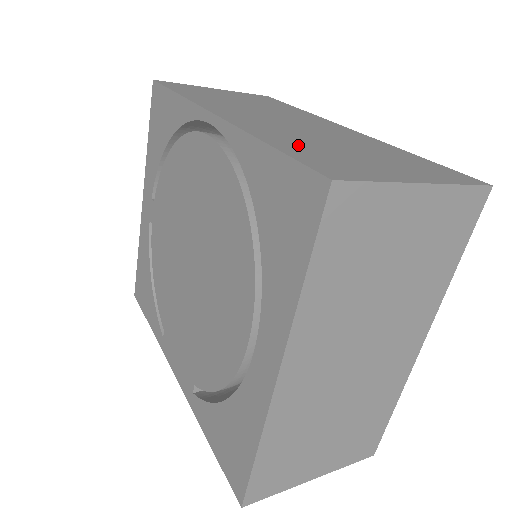
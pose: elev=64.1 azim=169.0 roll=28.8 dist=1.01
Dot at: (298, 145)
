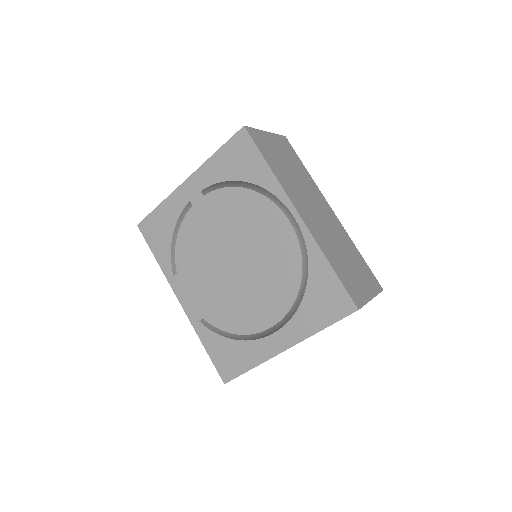
Dot at: (337, 263)
